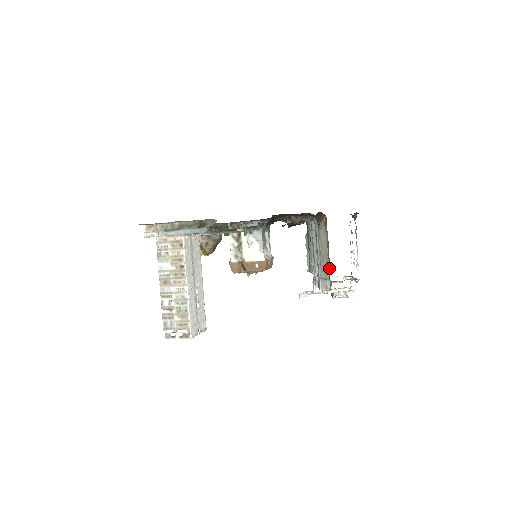
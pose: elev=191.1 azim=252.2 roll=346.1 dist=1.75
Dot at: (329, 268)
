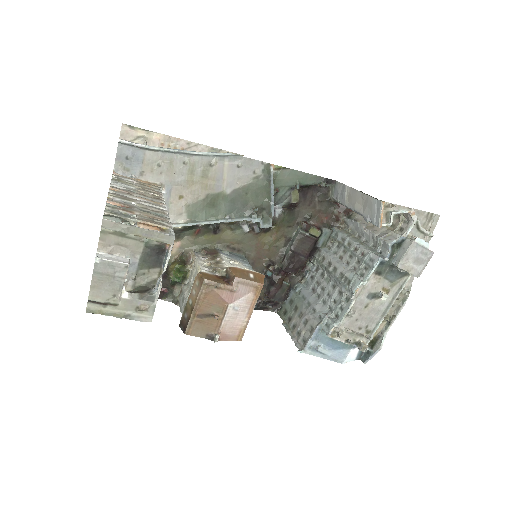
Dot at: occluded
